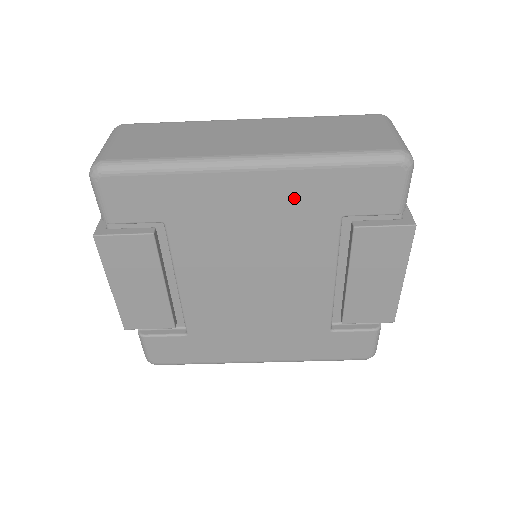
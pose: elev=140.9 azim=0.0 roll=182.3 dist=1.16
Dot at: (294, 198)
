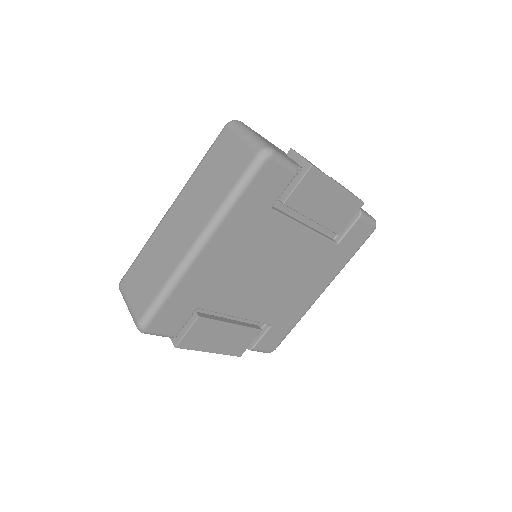
Dot at: (238, 231)
